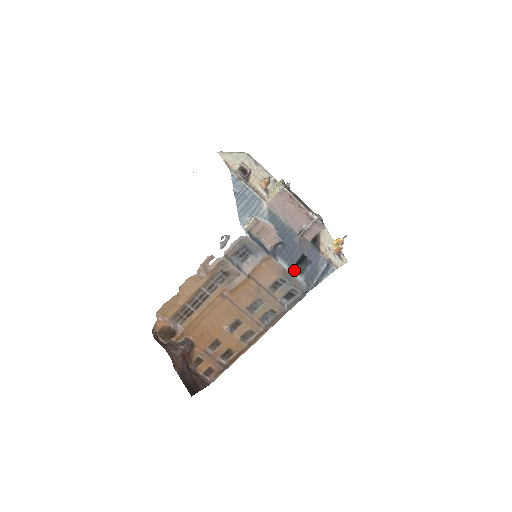
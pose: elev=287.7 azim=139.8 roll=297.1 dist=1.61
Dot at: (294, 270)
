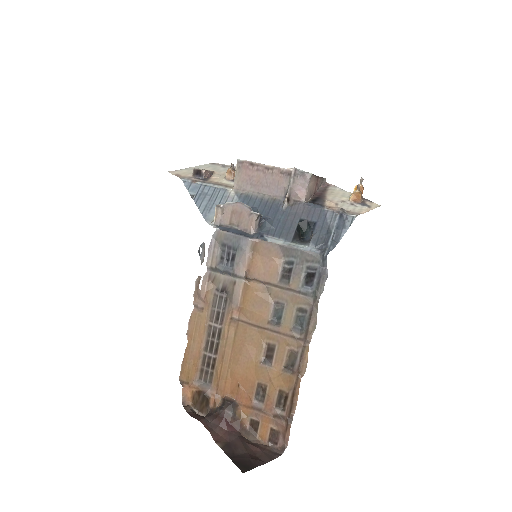
Dot at: (296, 243)
